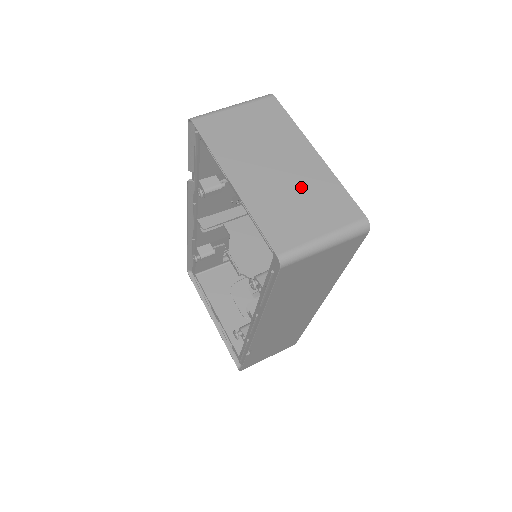
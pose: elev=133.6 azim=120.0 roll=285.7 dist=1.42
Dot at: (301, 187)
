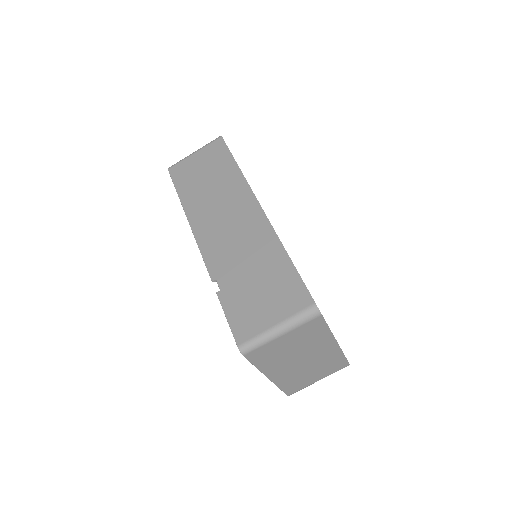
Dot at: (316, 365)
